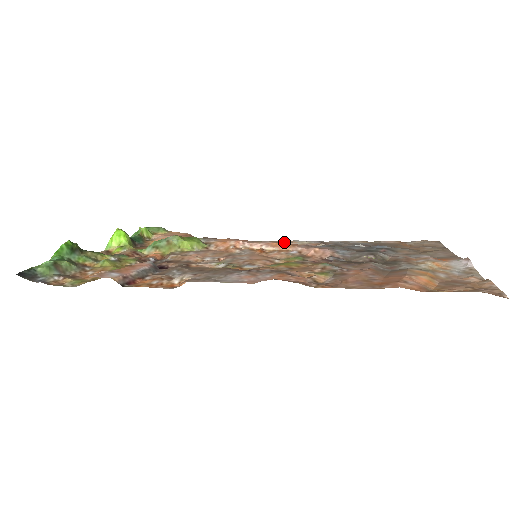
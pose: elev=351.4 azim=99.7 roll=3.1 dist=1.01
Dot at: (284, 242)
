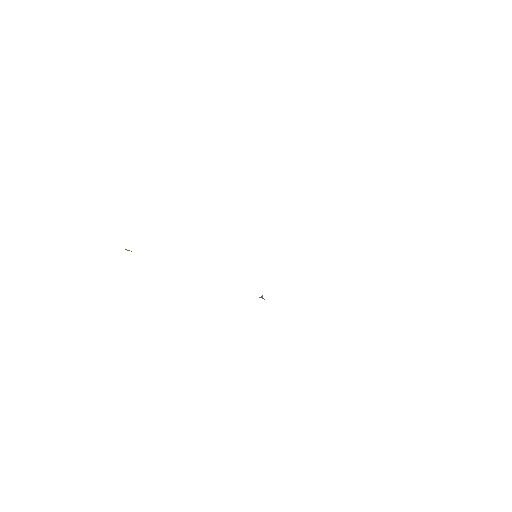
Dot at: occluded
